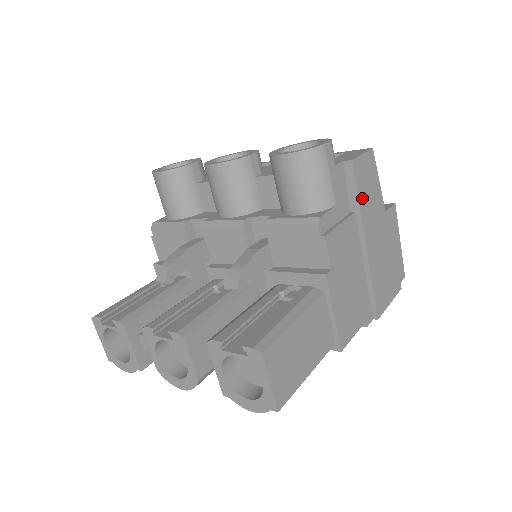
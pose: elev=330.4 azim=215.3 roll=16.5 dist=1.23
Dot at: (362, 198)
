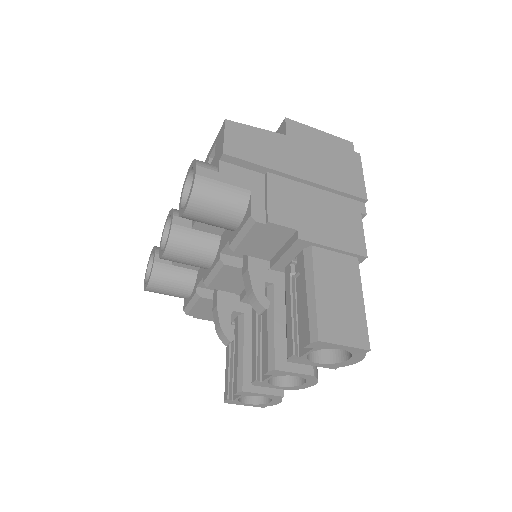
Dot at: (260, 159)
